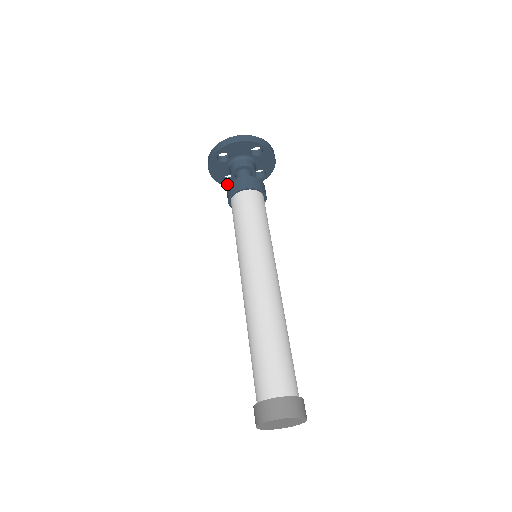
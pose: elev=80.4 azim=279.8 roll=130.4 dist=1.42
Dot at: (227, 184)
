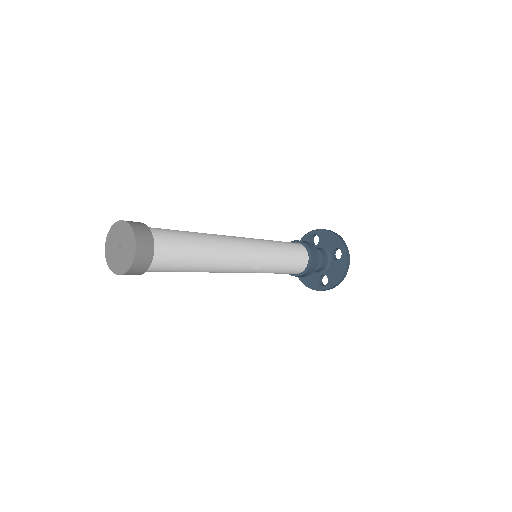
Dot at: occluded
